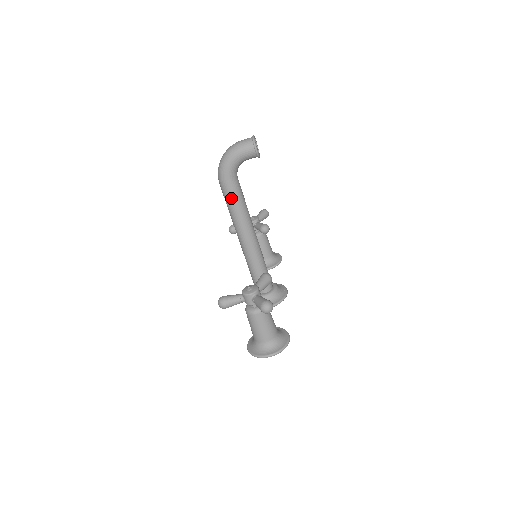
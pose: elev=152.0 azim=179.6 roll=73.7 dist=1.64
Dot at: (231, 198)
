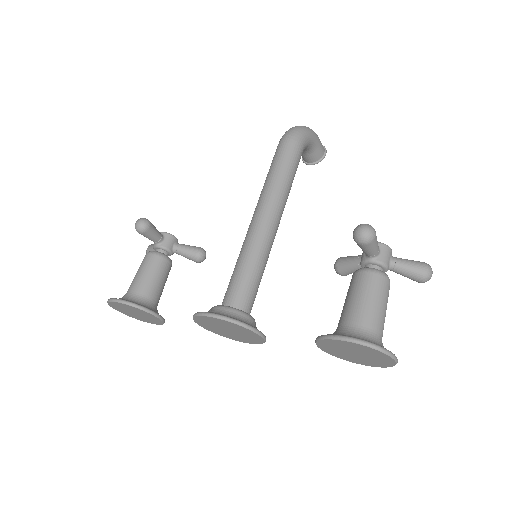
Dot at: (295, 164)
